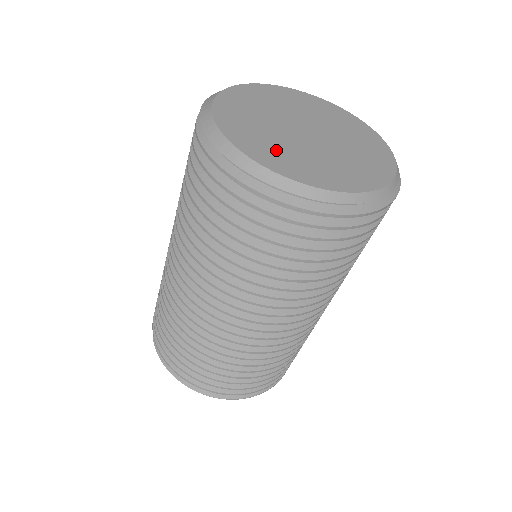
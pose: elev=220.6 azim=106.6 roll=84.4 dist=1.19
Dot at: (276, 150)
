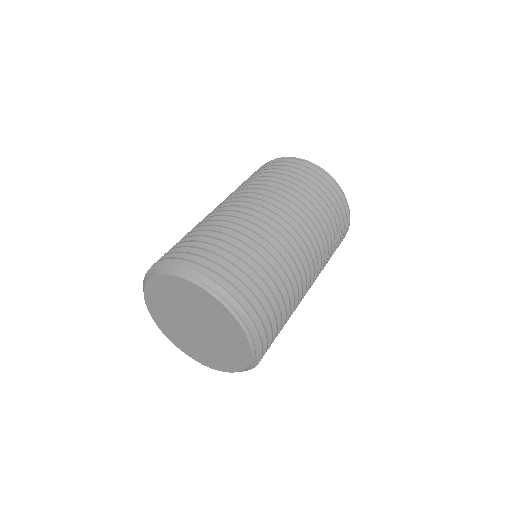
Dot at: occluded
